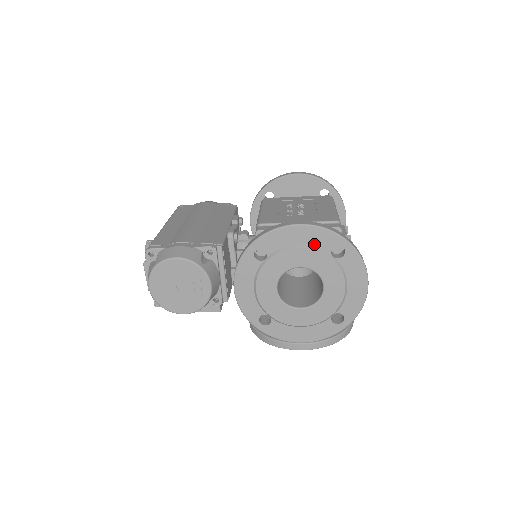
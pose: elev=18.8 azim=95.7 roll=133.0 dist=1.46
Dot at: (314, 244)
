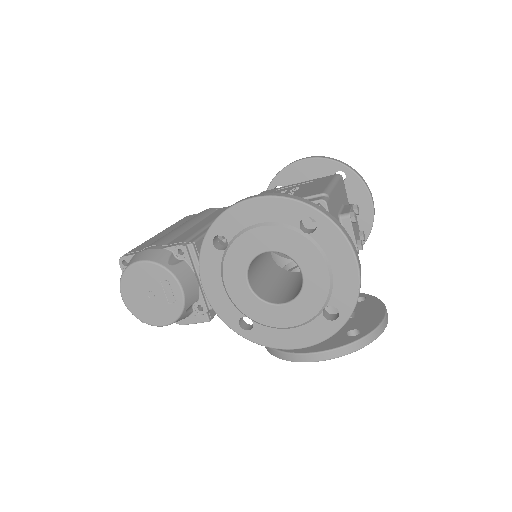
Dot at: (277, 220)
